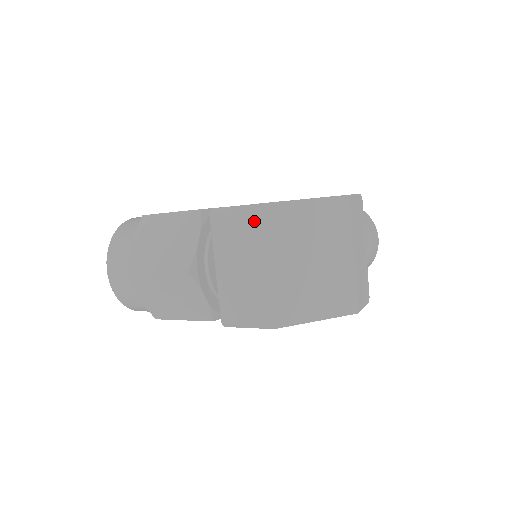
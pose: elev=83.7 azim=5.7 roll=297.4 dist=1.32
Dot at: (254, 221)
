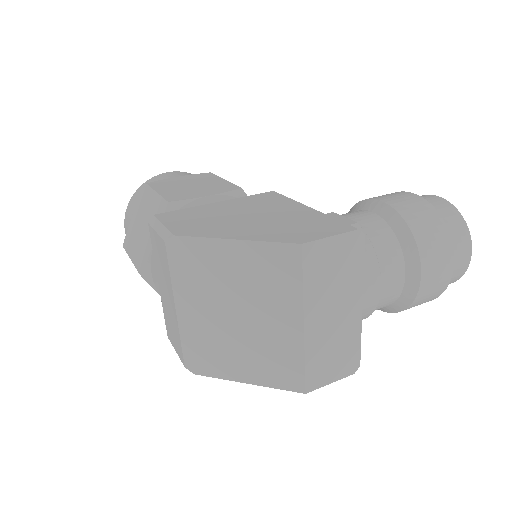
Dot at: (166, 254)
